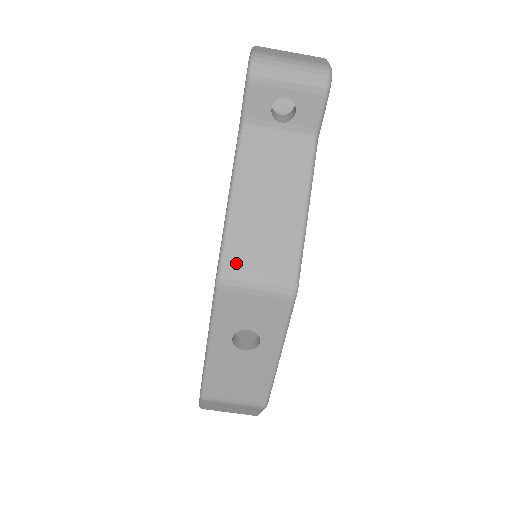
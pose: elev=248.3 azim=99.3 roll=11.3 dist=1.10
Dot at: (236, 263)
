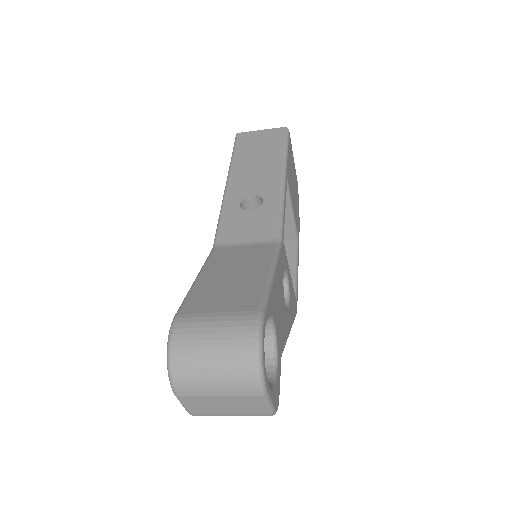
Dot at: occluded
